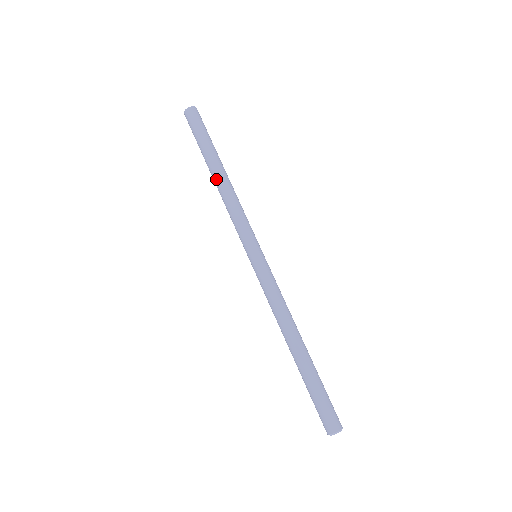
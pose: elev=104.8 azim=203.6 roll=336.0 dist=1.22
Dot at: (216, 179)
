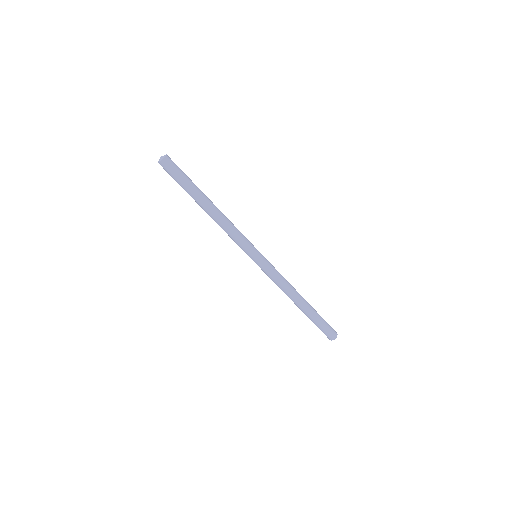
Dot at: (207, 213)
